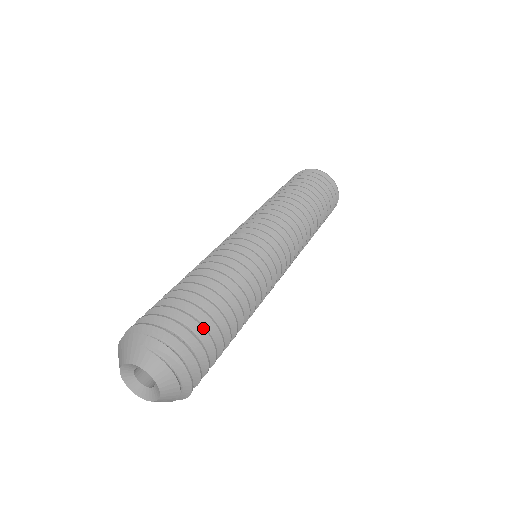
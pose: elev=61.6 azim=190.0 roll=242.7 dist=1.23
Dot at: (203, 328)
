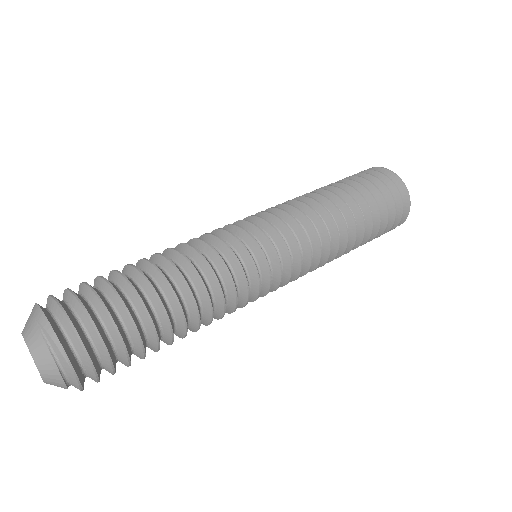
Dot at: (110, 318)
